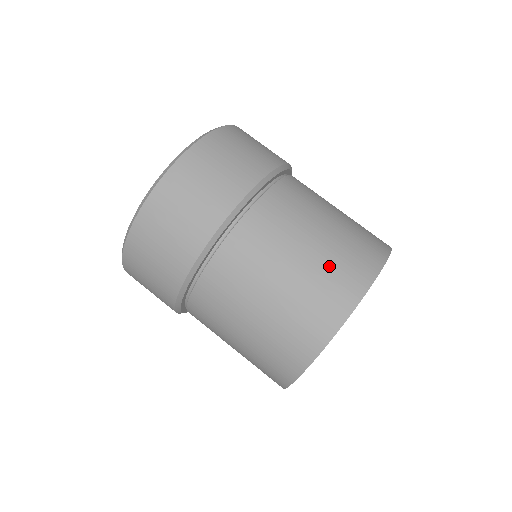
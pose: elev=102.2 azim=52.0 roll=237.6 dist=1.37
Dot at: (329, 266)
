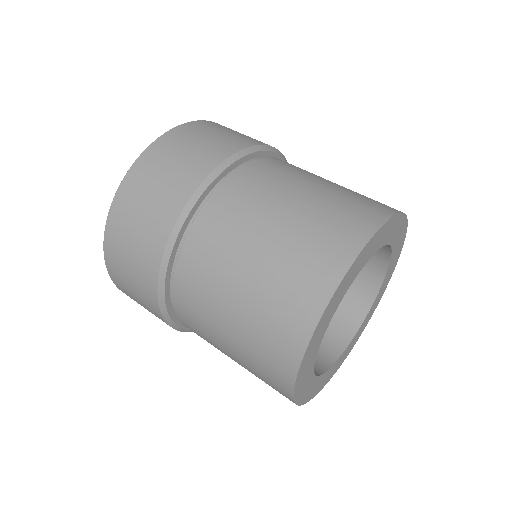
Dot at: occluded
